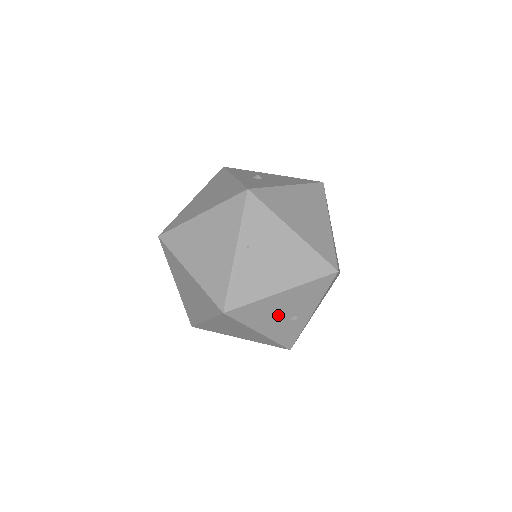
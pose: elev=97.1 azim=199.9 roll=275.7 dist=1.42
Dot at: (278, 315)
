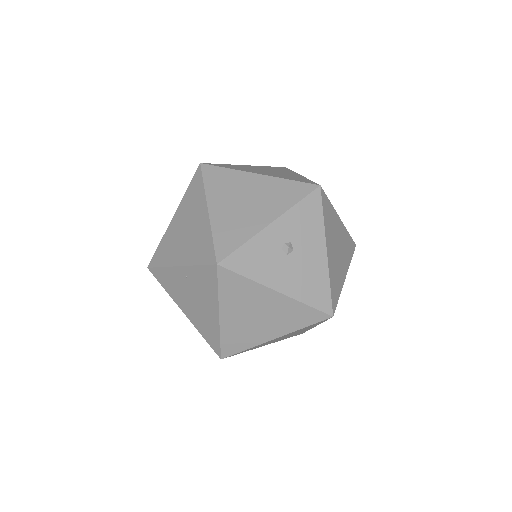
Dot at: occluded
